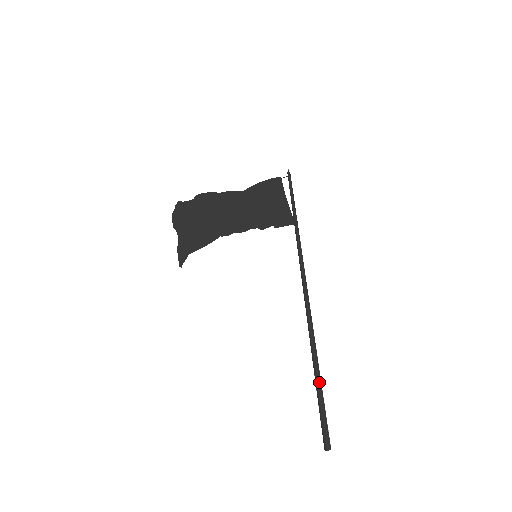
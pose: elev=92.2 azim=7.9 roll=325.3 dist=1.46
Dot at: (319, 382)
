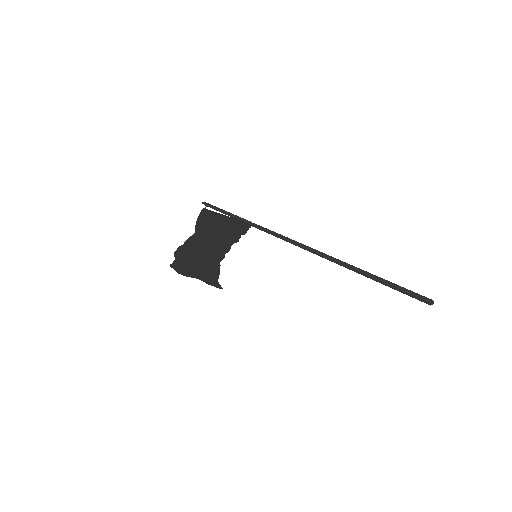
Dot at: (385, 283)
